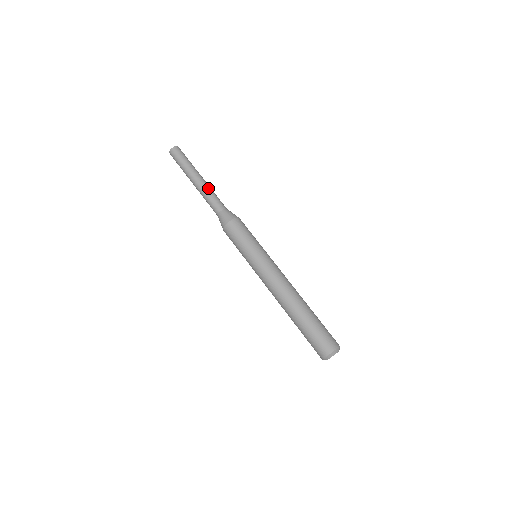
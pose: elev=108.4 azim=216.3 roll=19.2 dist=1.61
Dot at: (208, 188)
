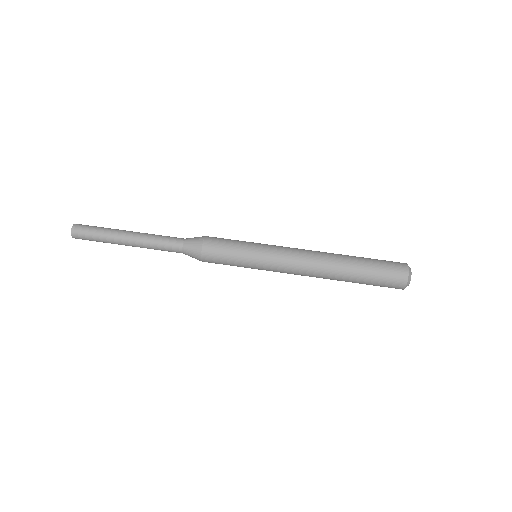
Dot at: (147, 237)
